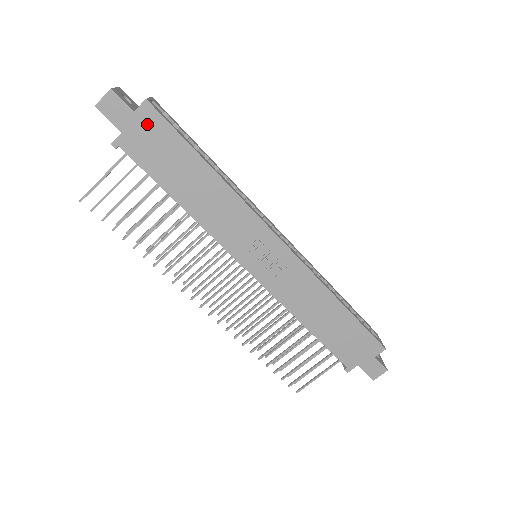
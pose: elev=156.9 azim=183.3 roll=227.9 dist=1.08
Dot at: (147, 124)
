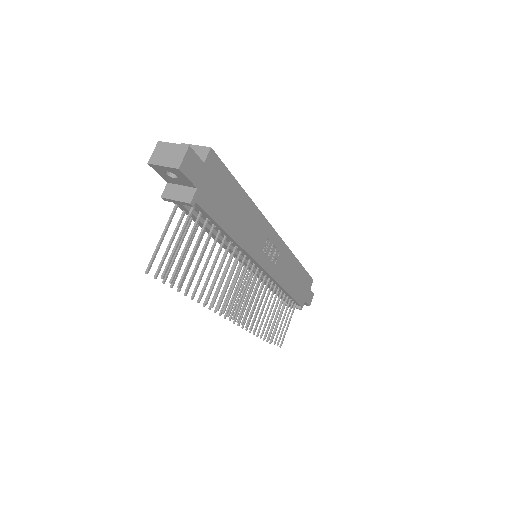
Dot at: (212, 172)
